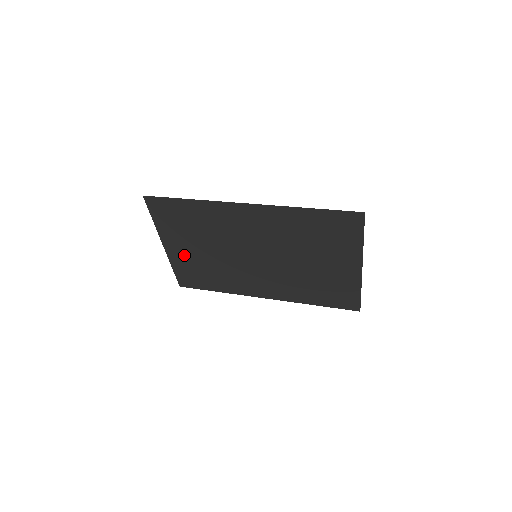
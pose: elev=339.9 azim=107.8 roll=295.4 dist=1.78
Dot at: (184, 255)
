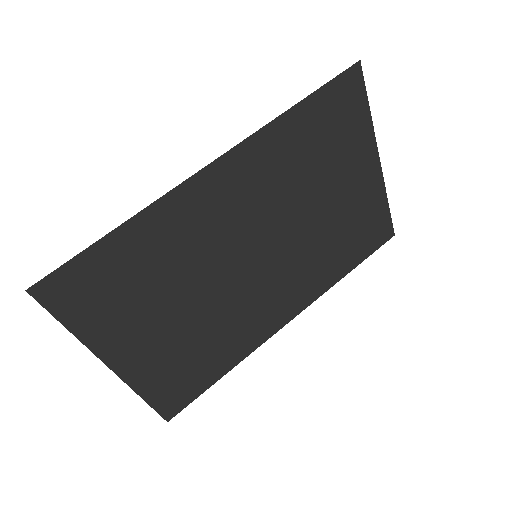
Dot at: (151, 354)
